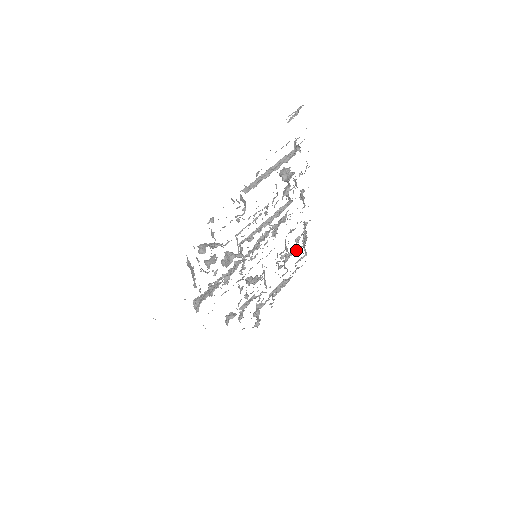
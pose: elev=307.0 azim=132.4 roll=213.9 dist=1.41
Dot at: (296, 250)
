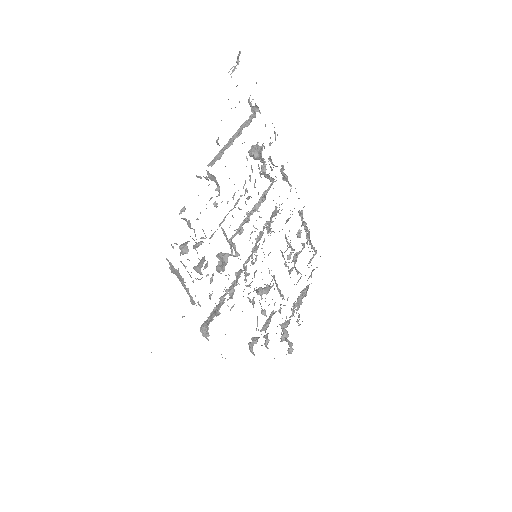
Dot at: occluded
